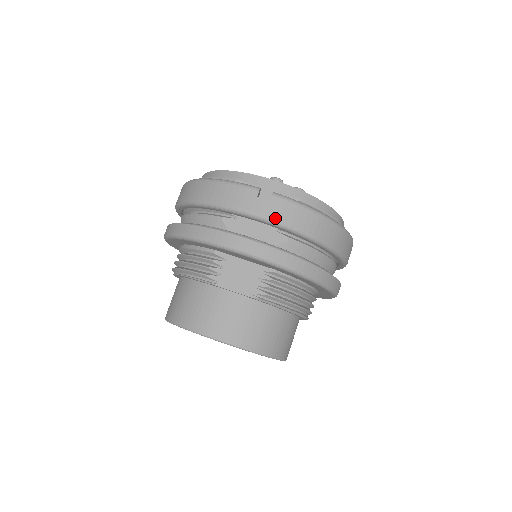
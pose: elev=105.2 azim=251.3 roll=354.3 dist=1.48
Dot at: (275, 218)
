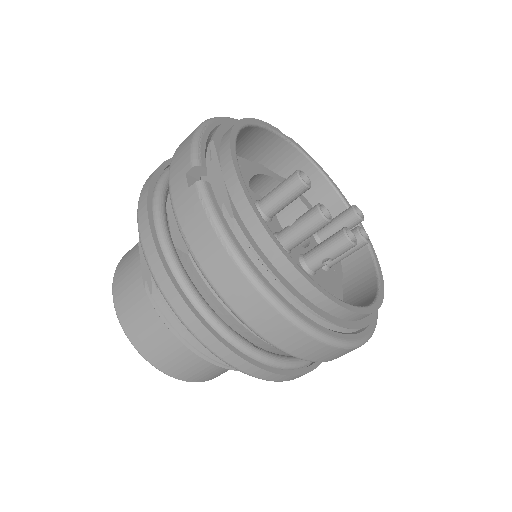
Dot at: (178, 214)
